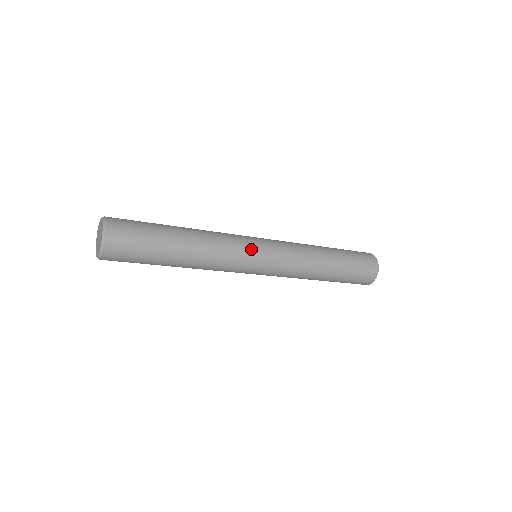
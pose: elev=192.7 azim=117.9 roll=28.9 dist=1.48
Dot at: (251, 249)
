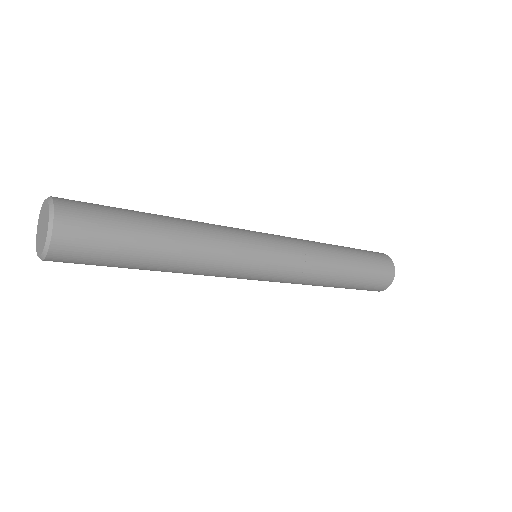
Dot at: (254, 254)
